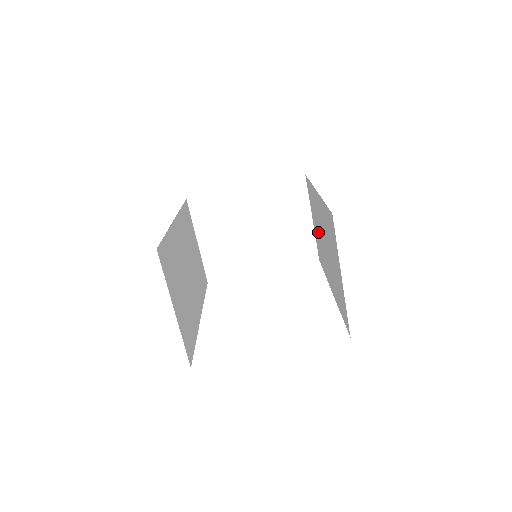
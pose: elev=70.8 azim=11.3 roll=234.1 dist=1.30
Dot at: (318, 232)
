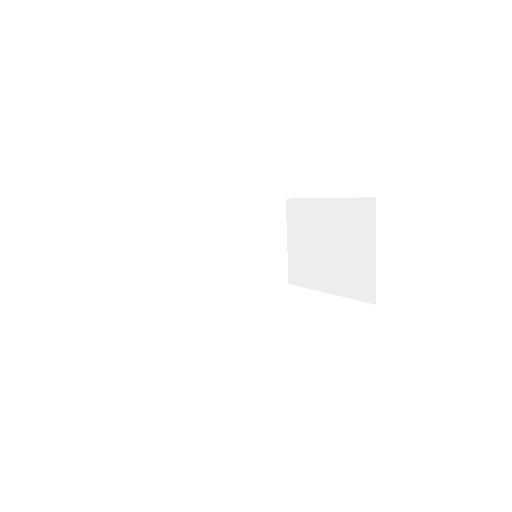
Dot at: occluded
